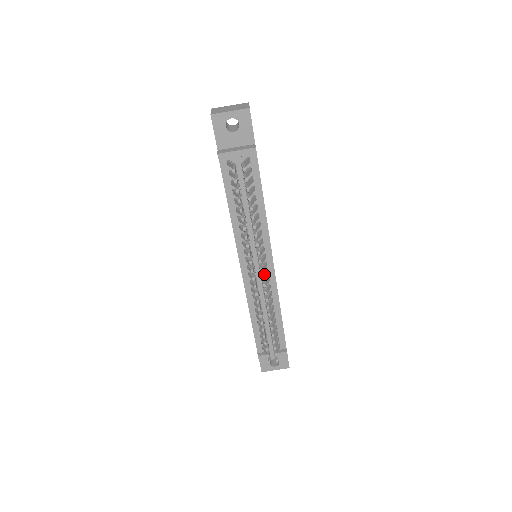
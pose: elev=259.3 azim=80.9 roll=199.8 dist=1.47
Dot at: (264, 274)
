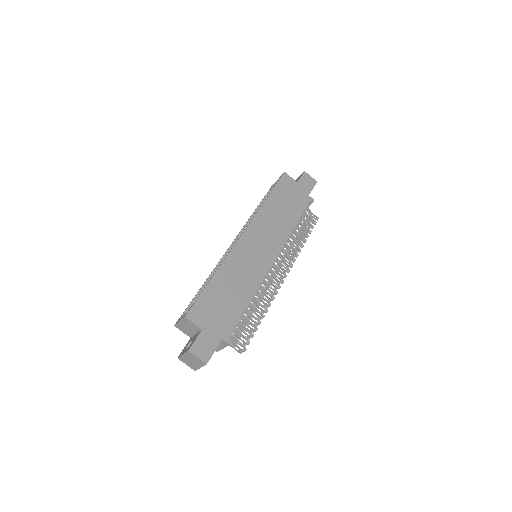
Dot at: (278, 264)
